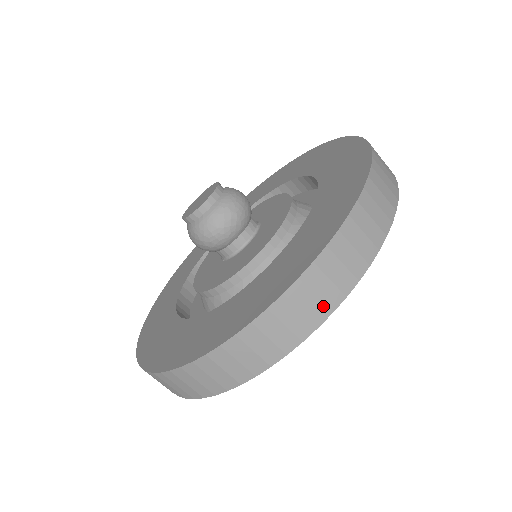
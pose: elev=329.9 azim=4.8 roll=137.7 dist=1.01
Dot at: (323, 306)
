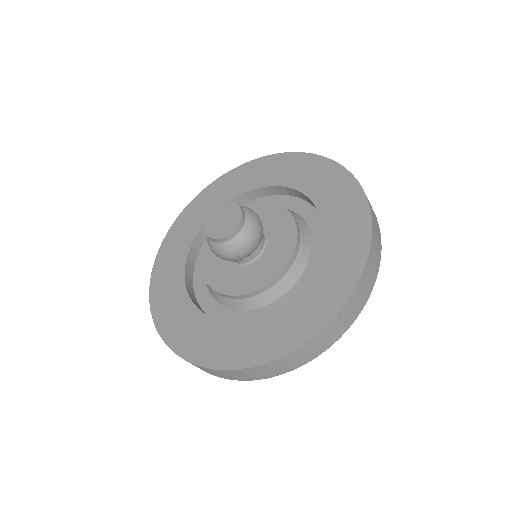
Dot at: (379, 233)
